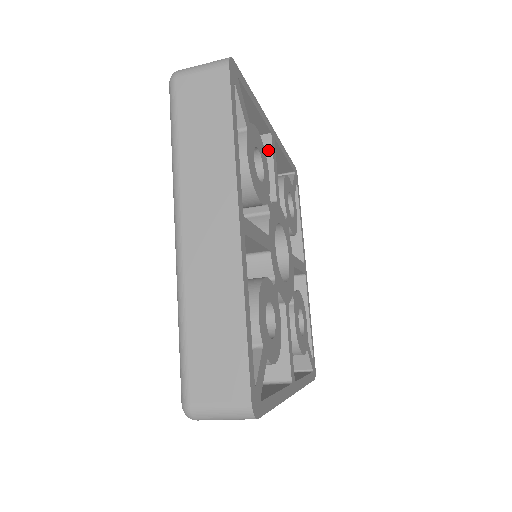
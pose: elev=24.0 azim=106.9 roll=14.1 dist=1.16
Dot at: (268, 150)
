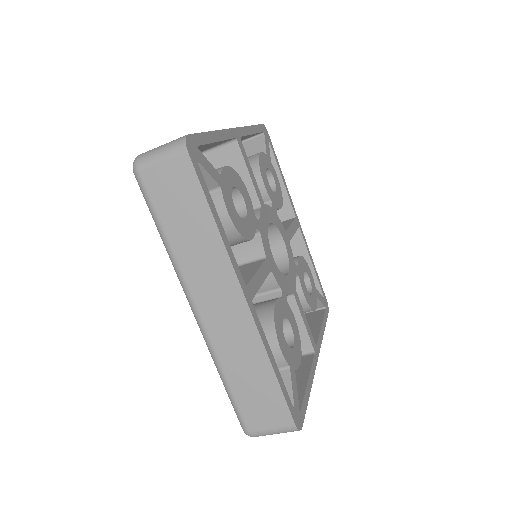
Dot at: (290, 221)
